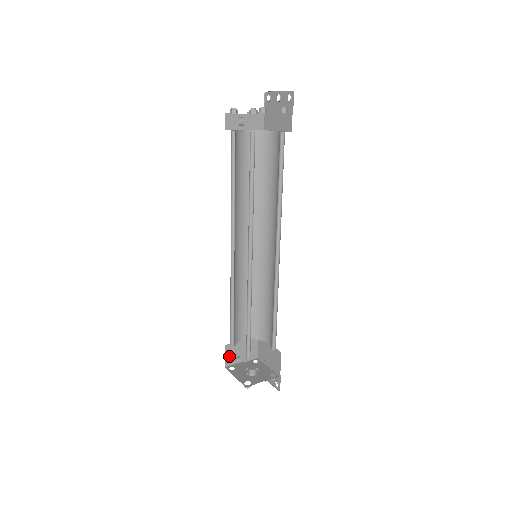
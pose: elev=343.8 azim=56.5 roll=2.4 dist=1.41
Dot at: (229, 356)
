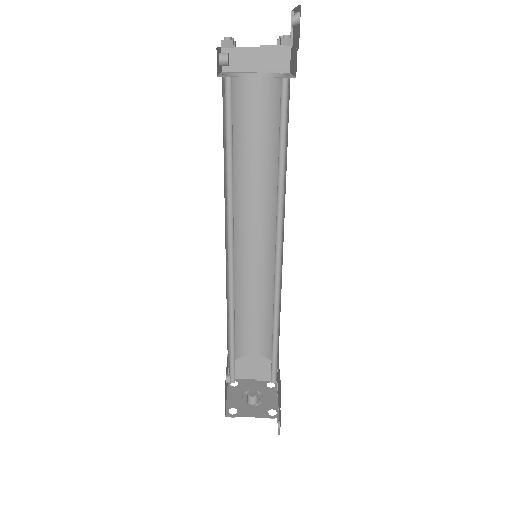
Dot at: occluded
